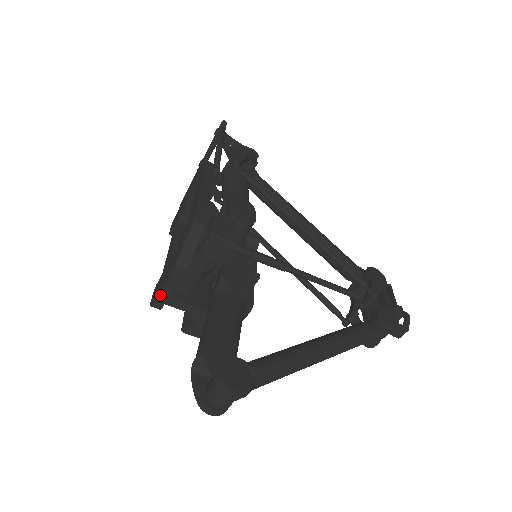
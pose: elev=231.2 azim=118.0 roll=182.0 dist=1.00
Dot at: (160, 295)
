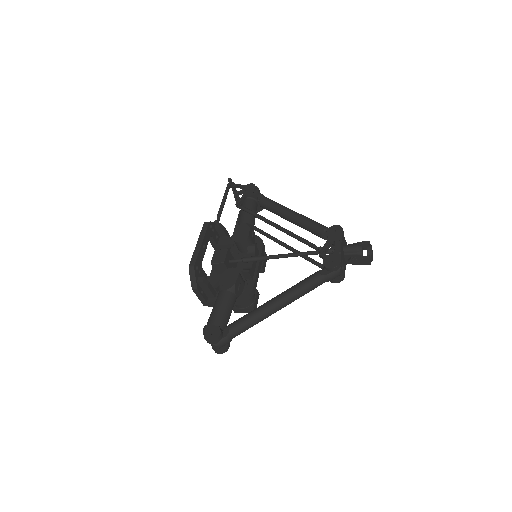
Dot at: (202, 303)
